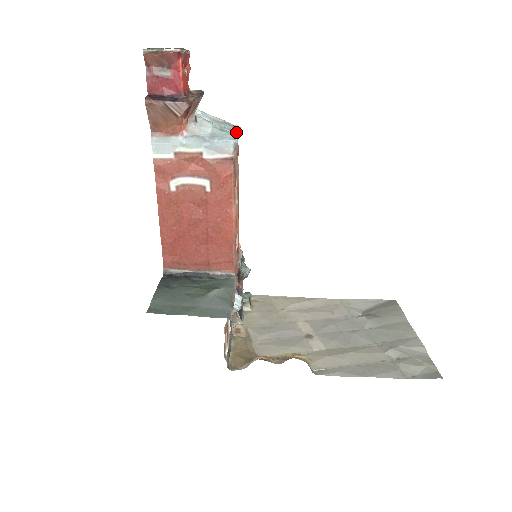
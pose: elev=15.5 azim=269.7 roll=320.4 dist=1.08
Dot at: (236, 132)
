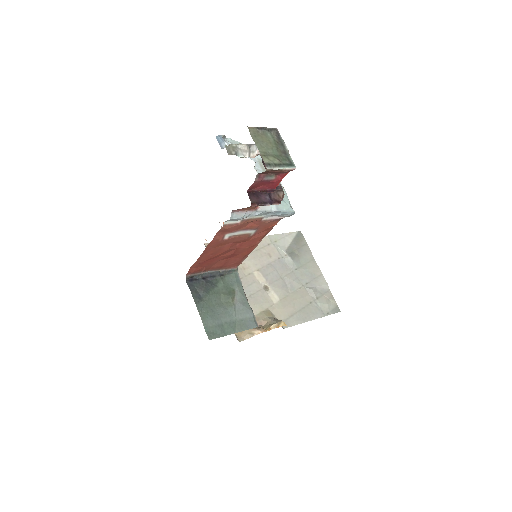
Dot at: occluded
